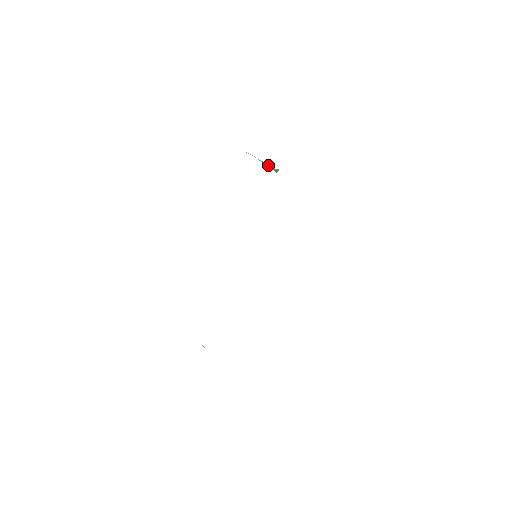
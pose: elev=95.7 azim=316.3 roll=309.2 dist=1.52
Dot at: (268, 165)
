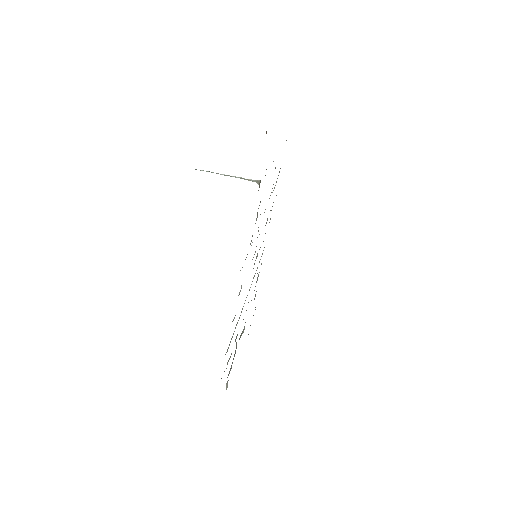
Dot at: (240, 178)
